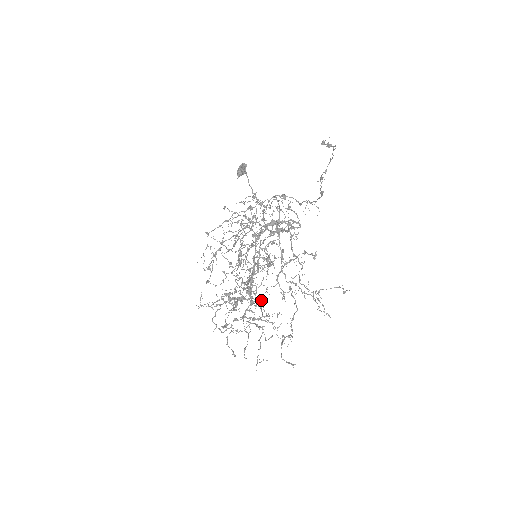
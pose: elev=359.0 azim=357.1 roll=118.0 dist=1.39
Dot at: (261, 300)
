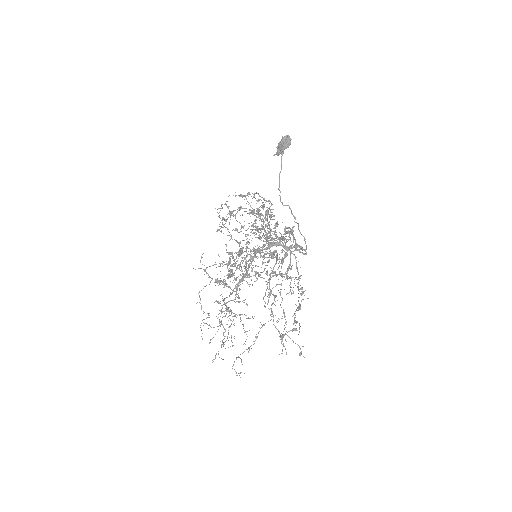
Dot at: occluded
